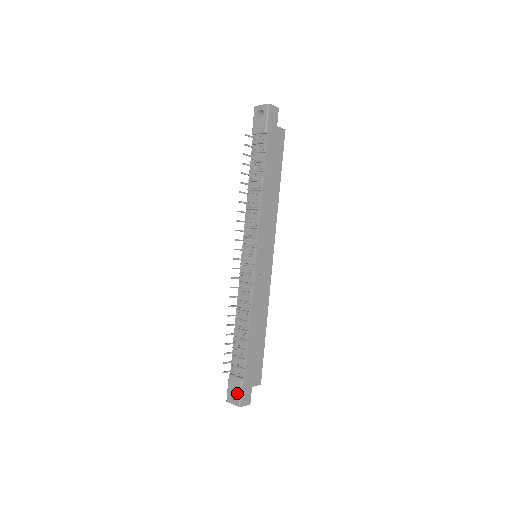
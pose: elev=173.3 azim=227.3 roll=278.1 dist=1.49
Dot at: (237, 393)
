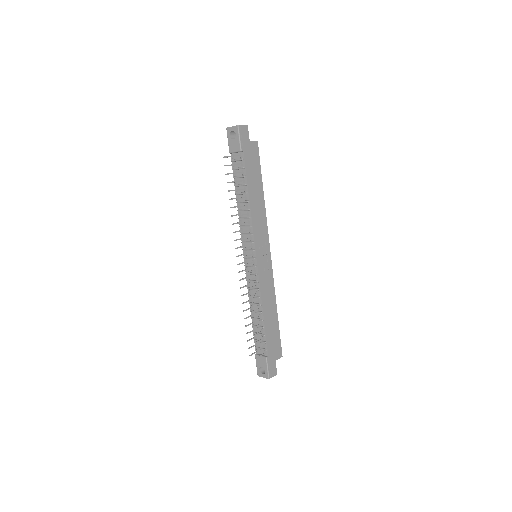
Dot at: (265, 369)
